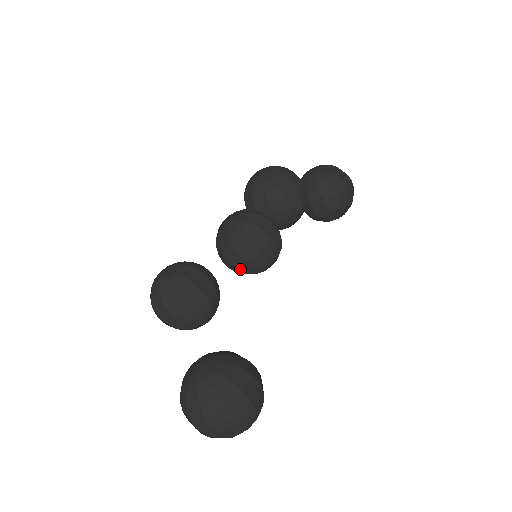
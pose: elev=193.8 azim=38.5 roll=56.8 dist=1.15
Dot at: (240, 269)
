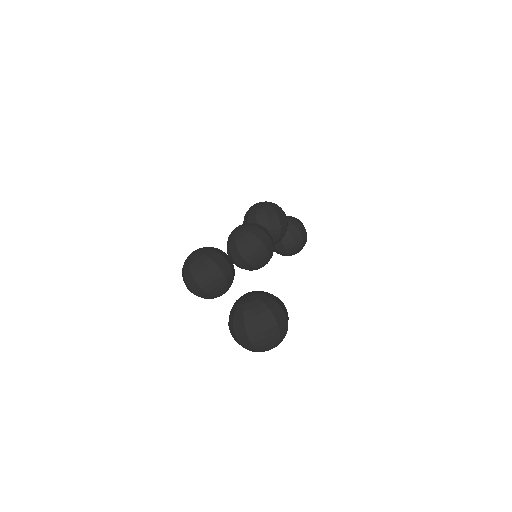
Dot at: (248, 261)
